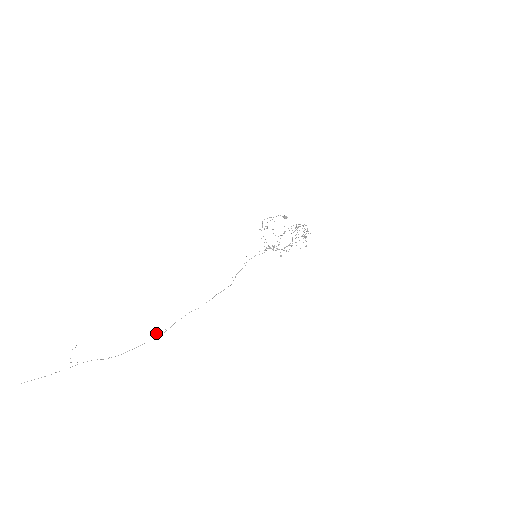
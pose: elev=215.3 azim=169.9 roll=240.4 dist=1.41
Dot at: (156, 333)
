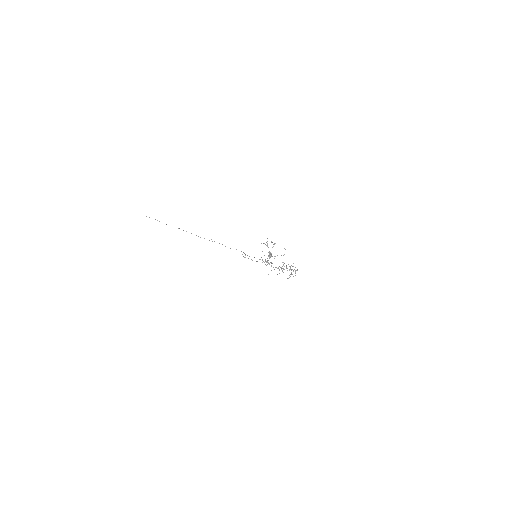
Dot at: occluded
